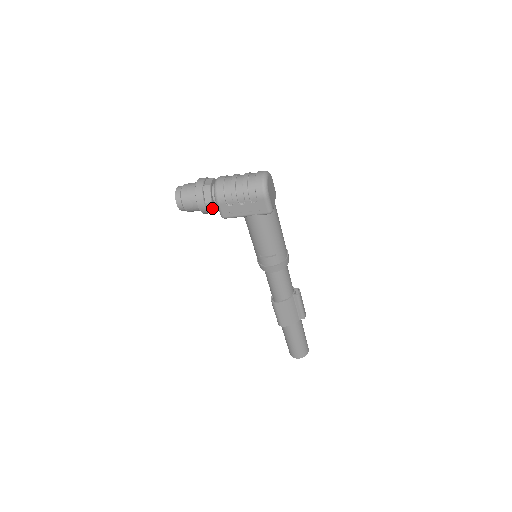
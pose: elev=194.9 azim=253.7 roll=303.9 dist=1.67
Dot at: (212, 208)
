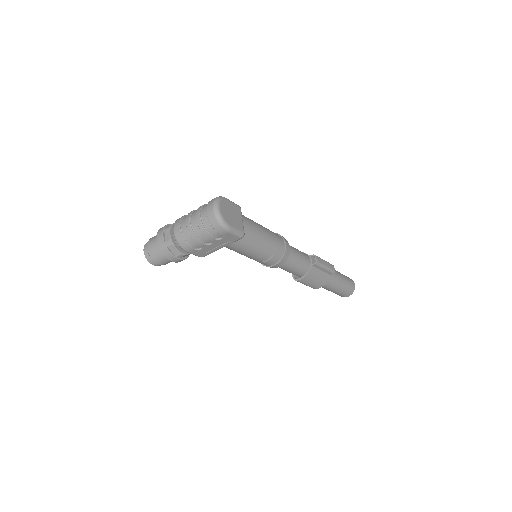
Dot at: (186, 255)
